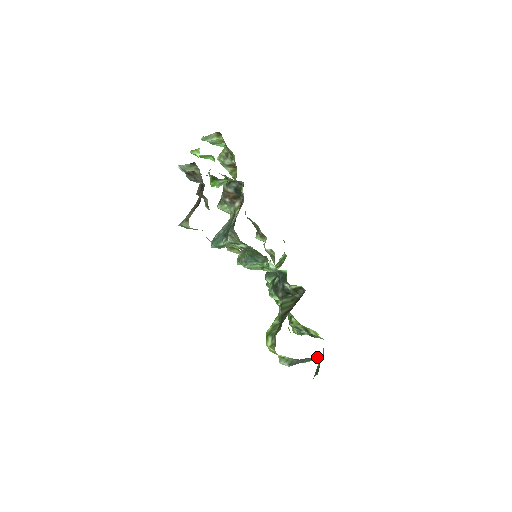
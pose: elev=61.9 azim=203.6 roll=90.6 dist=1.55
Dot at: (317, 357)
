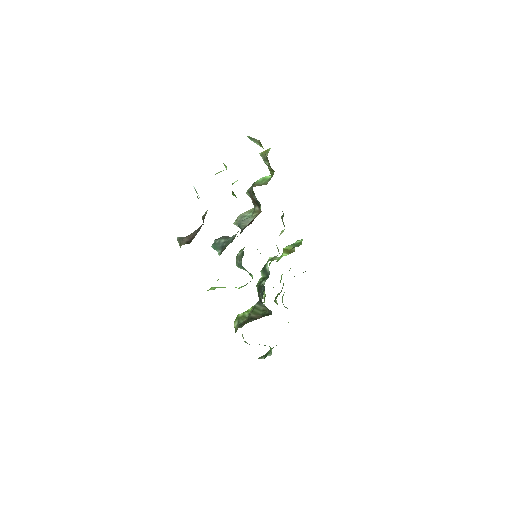
Dot at: (270, 347)
